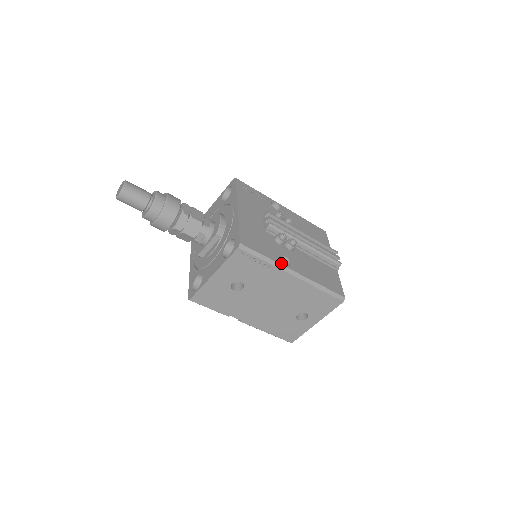
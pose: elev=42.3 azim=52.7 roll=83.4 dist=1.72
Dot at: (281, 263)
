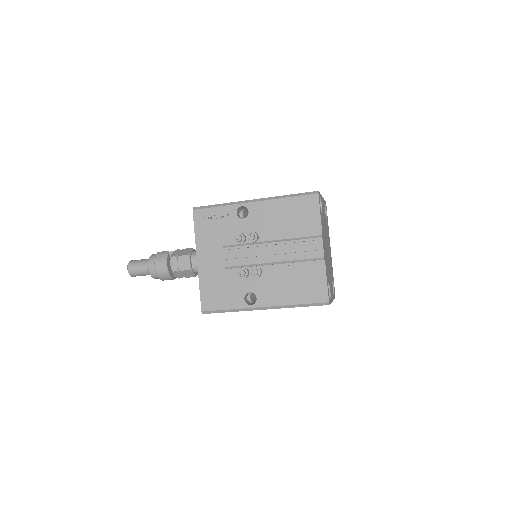
Dot at: (245, 306)
